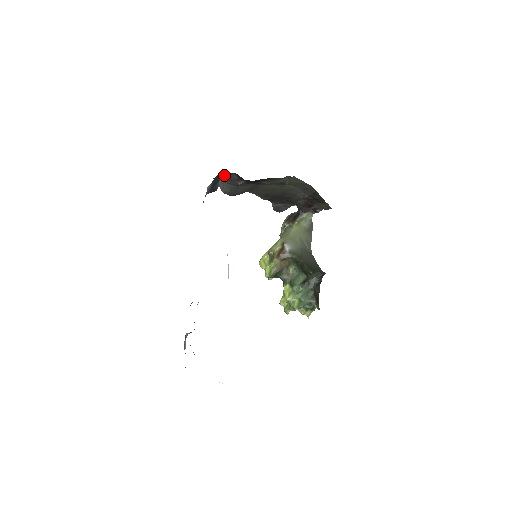
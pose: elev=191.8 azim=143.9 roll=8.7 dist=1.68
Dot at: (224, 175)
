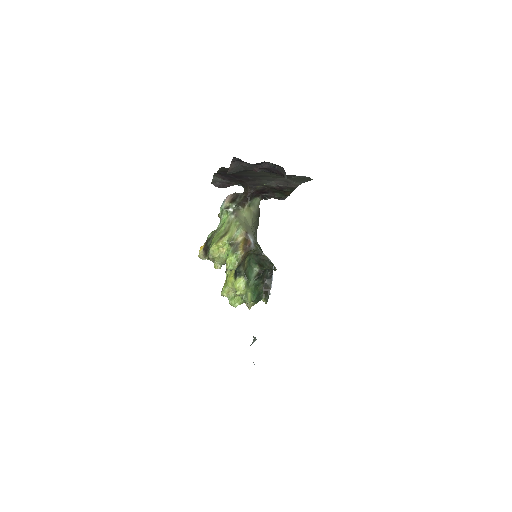
Dot at: occluded
